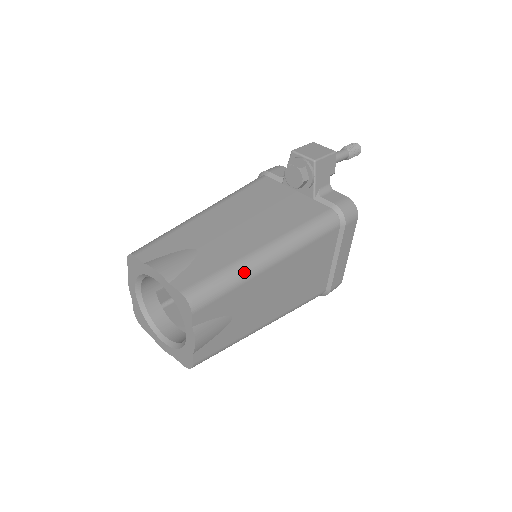
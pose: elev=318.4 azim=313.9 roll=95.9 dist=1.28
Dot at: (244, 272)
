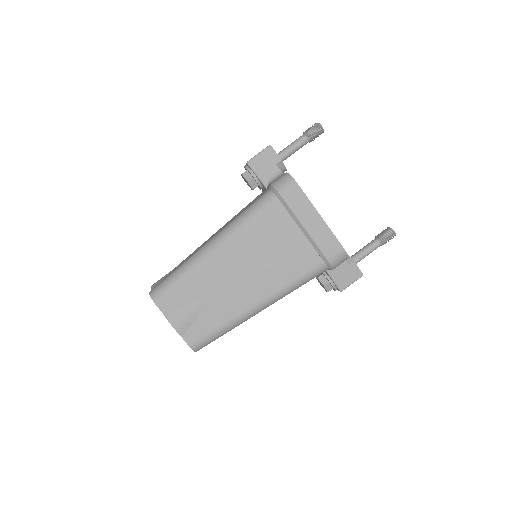
Dot at: (189, 265)
